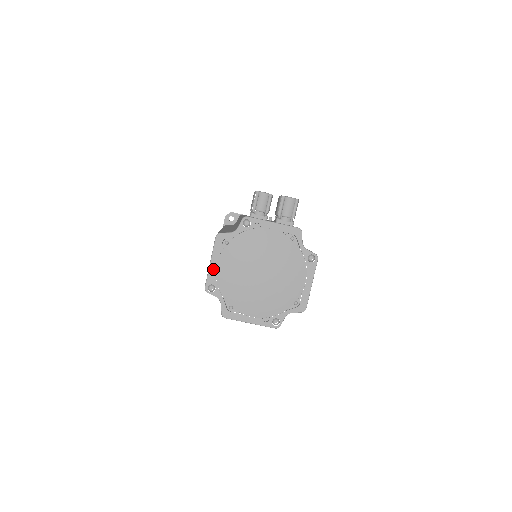
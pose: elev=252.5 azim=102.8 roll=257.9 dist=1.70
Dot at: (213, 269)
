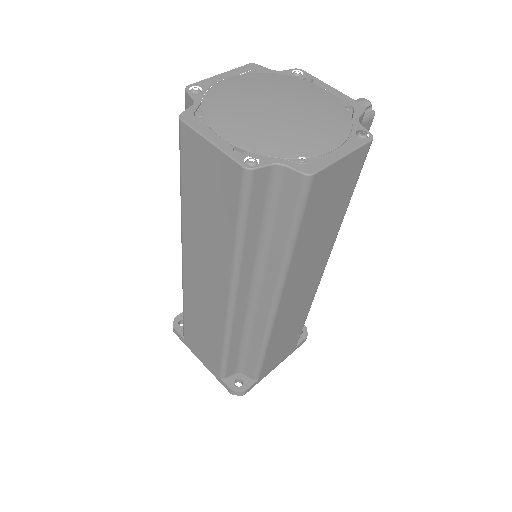
Dot at: (217, 79)
